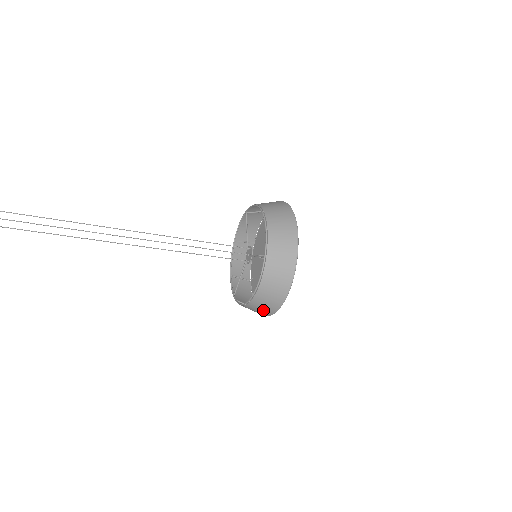
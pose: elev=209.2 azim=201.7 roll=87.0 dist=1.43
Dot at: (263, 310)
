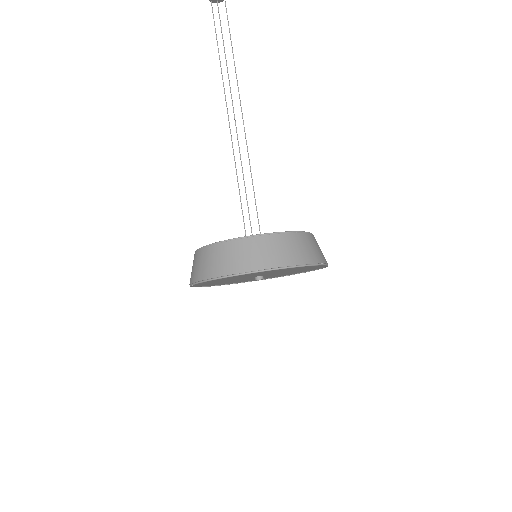
Dot at: (244, 259)
